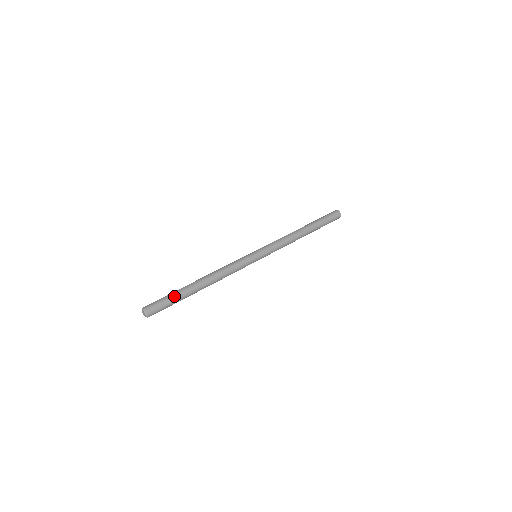
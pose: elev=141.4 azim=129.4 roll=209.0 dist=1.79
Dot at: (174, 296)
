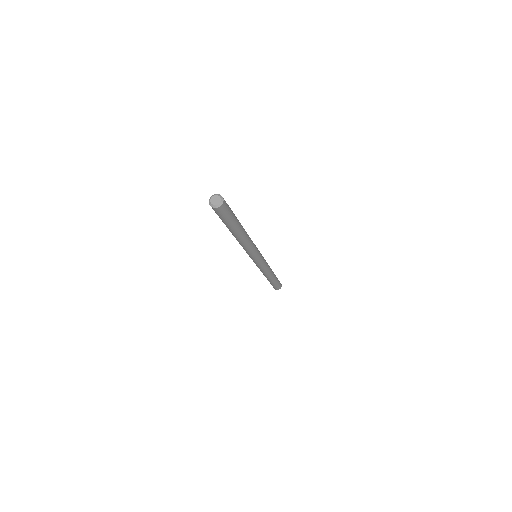
Dot at: occluded
